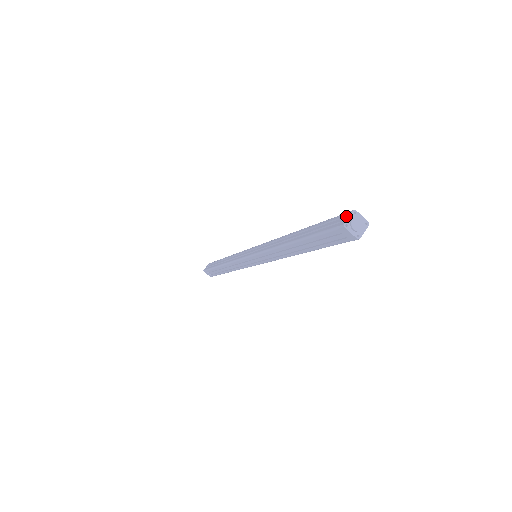
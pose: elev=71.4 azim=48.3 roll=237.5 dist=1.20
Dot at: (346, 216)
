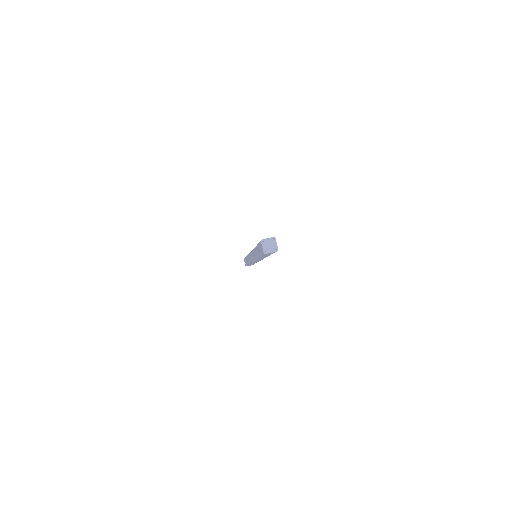
Dot at: (269, 238)
